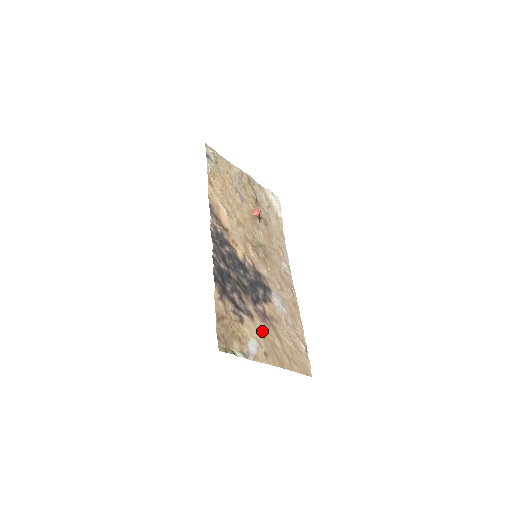
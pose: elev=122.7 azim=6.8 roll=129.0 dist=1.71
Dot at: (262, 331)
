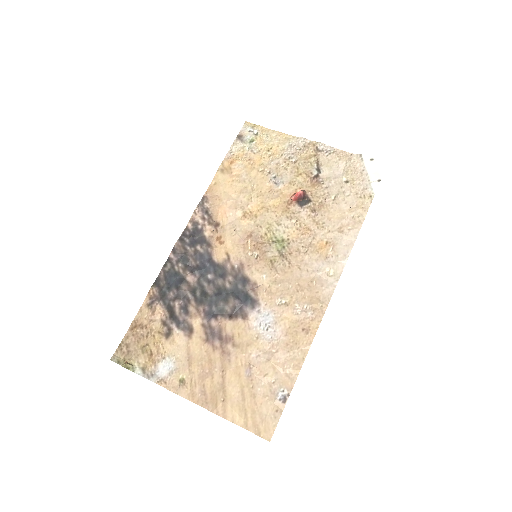
Dot at: (196, 353)
